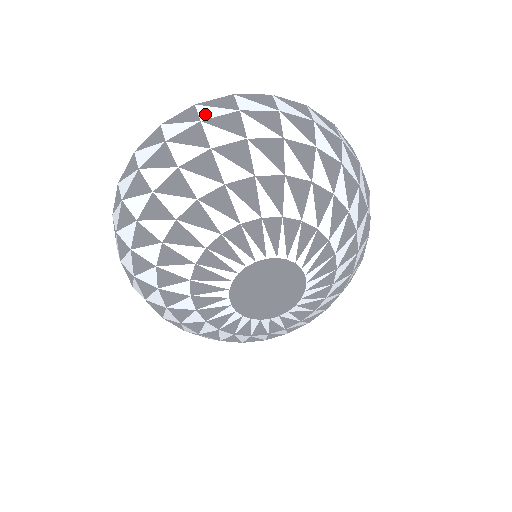
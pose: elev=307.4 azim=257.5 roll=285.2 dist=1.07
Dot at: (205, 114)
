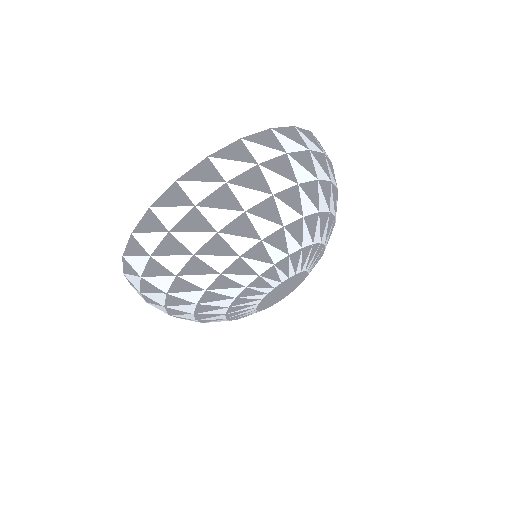
Dot at: (286, 145)
